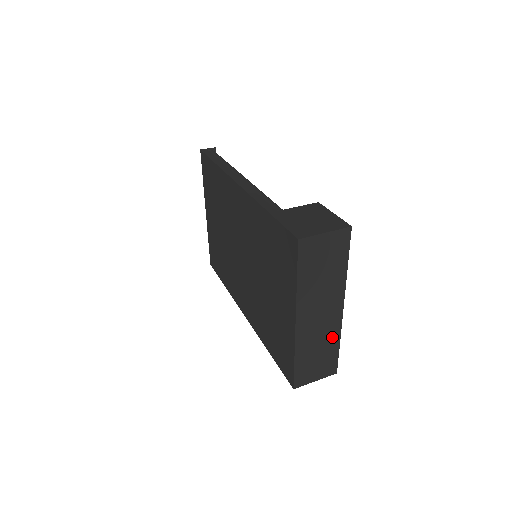
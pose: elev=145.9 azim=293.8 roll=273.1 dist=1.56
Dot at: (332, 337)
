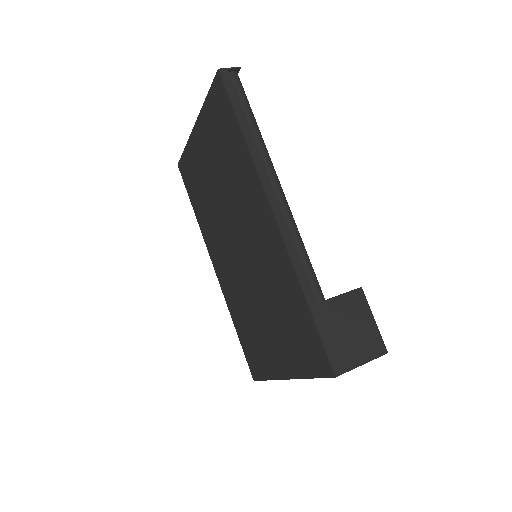
Dot at: occluded
